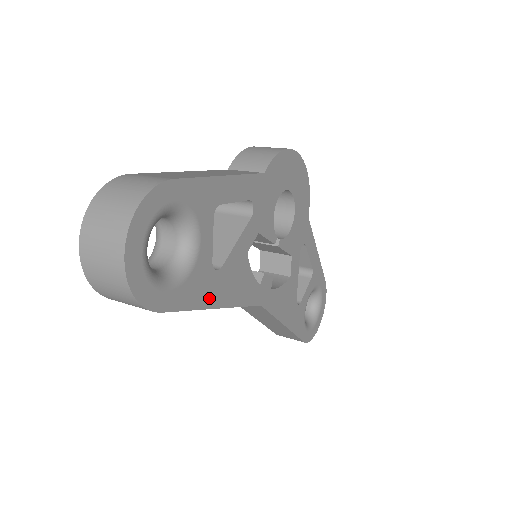
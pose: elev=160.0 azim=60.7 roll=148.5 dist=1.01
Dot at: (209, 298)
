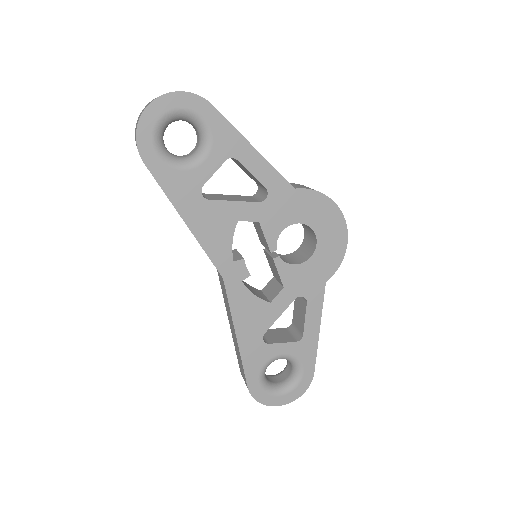
Dot at: (183, 205)
